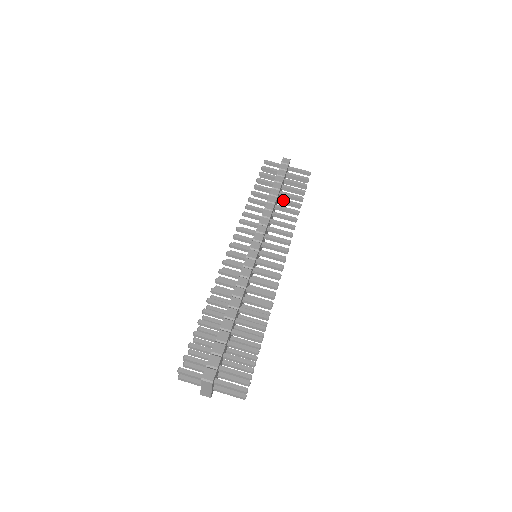
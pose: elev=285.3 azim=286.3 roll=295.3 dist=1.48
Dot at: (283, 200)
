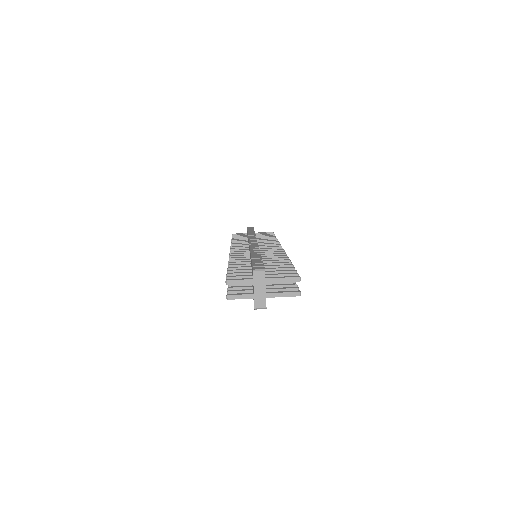
Dot at: (260, 238)
